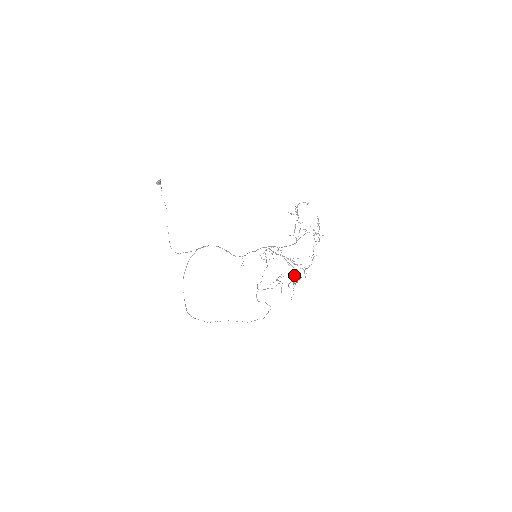
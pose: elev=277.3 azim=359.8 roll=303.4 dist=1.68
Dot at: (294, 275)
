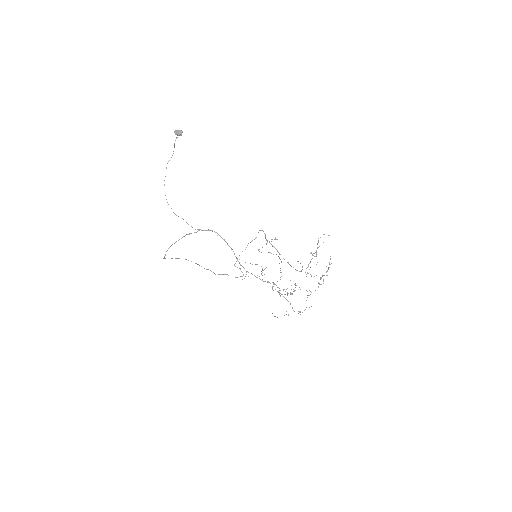
Dot at: (288, 315)
